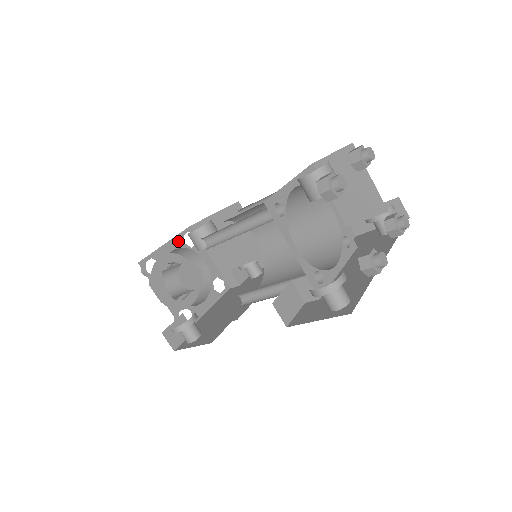
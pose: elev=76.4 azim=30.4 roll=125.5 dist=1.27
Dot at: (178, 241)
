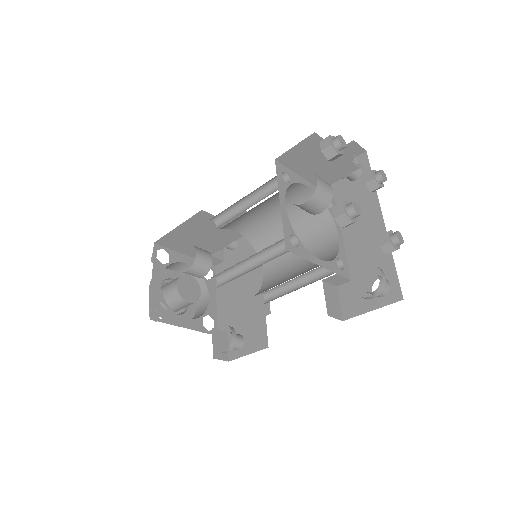
Dot at: (157, 268)
